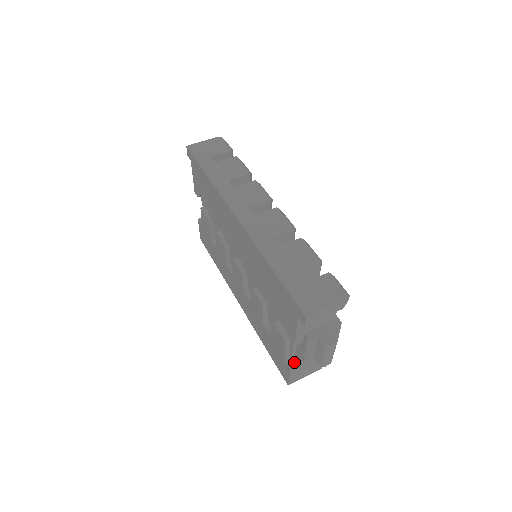
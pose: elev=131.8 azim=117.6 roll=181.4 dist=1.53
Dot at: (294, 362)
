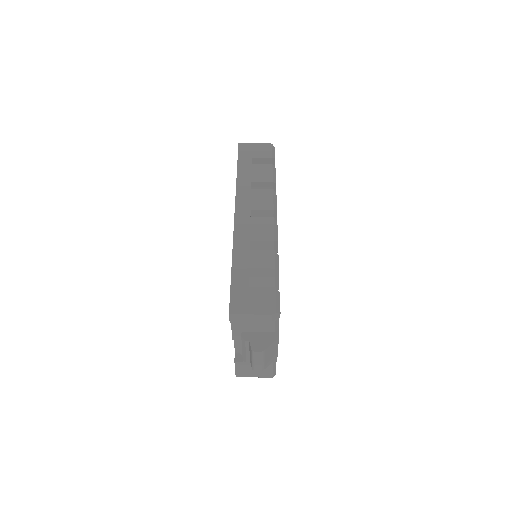
Dot at: (241, 357)
